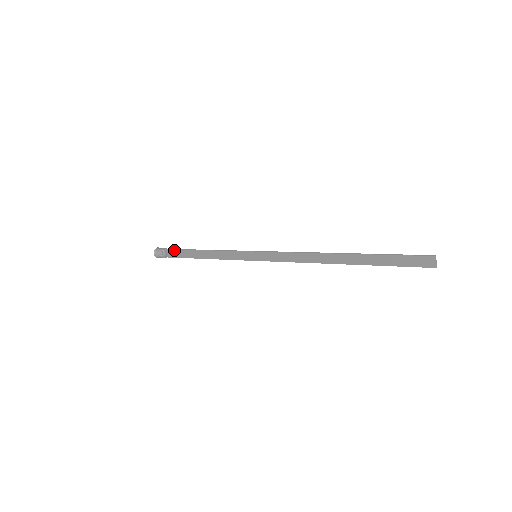
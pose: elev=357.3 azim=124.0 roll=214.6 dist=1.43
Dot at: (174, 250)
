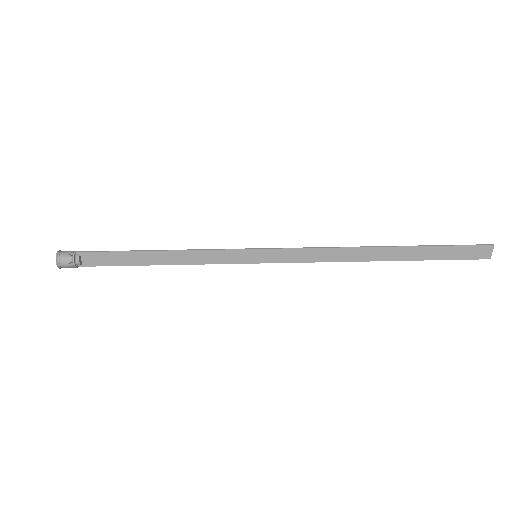
Dot at: (99, 253)
